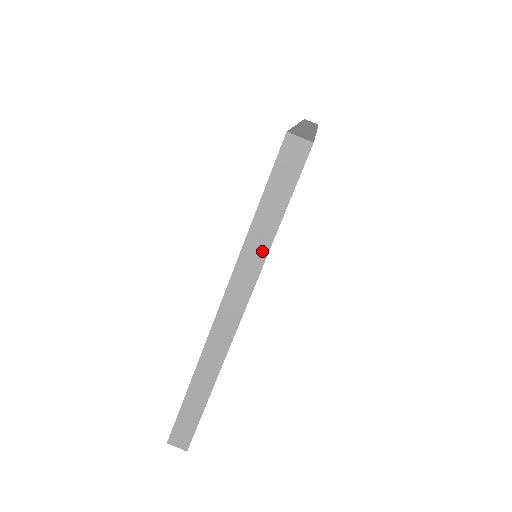
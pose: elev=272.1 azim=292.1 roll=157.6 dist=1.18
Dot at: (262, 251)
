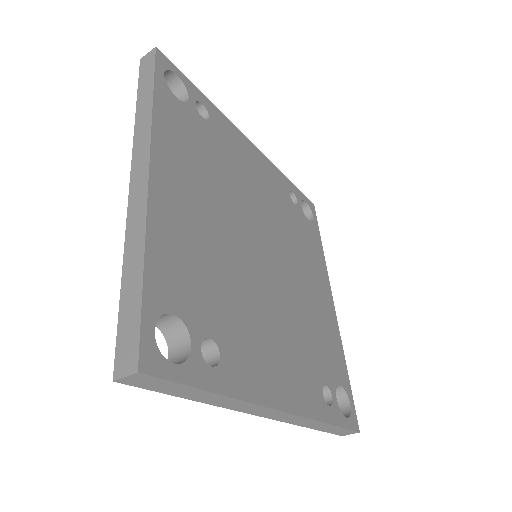
Dot at: (230, 401)
